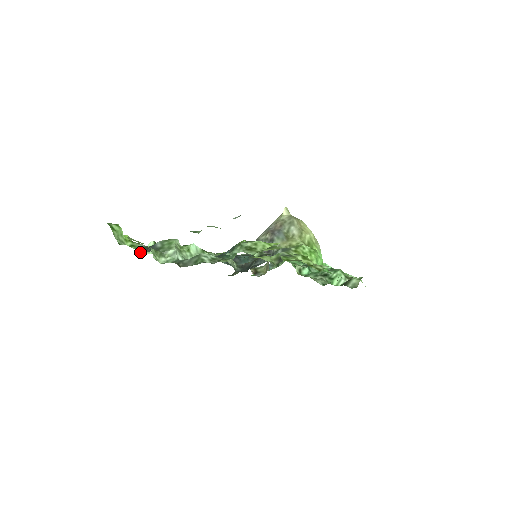
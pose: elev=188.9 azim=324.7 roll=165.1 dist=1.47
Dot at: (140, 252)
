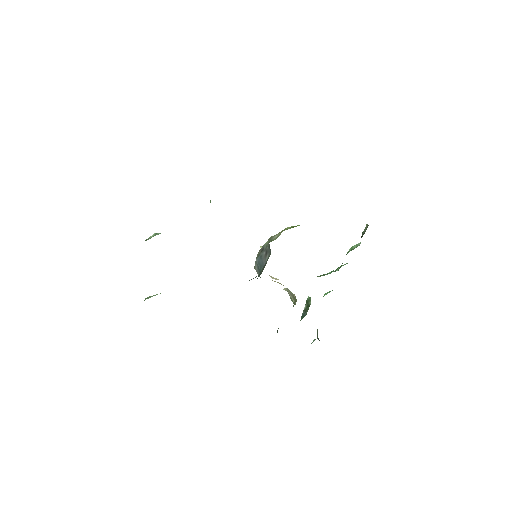
Dot at: occluded
